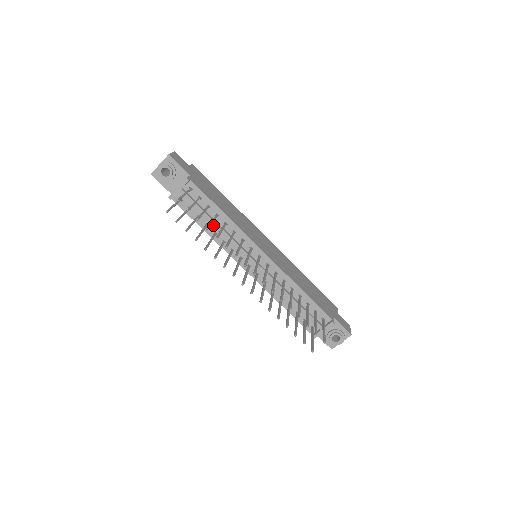
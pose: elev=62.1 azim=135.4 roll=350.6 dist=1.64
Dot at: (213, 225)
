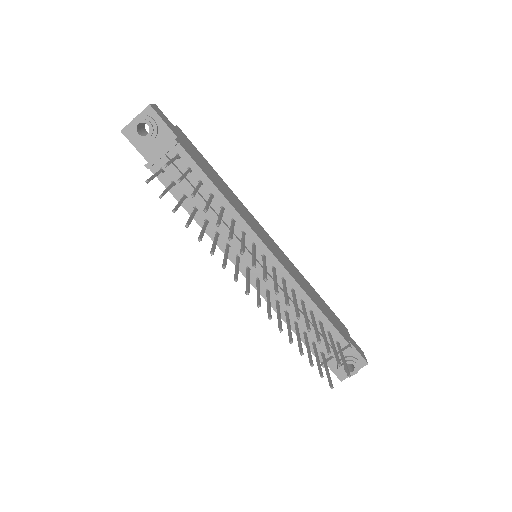
Dot at: occluded
